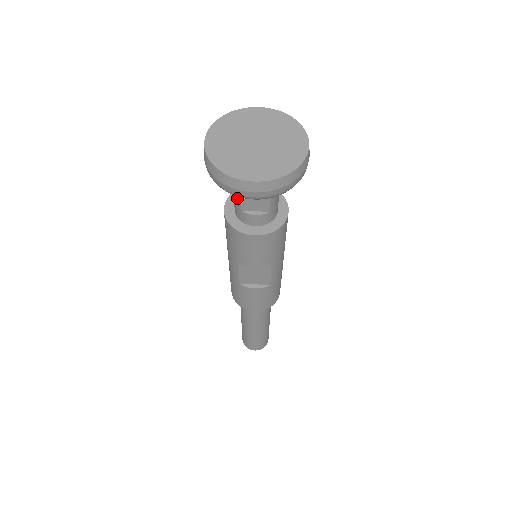
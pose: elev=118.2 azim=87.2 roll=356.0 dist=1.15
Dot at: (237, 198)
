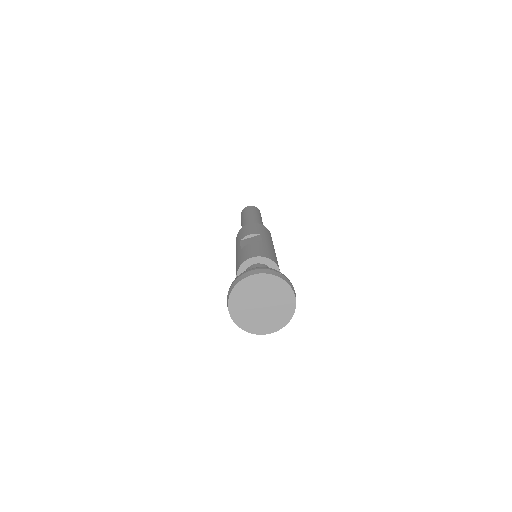
Dot at: occluded
